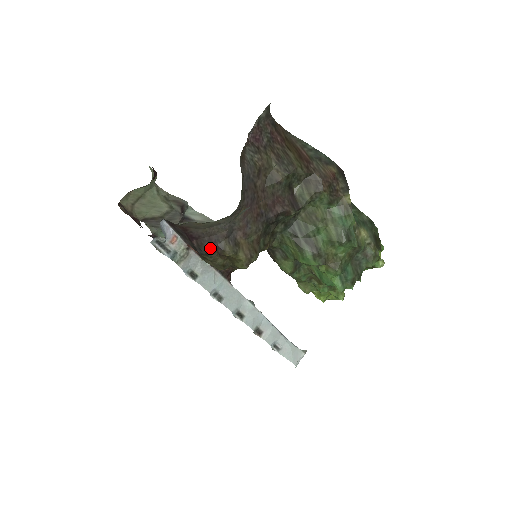
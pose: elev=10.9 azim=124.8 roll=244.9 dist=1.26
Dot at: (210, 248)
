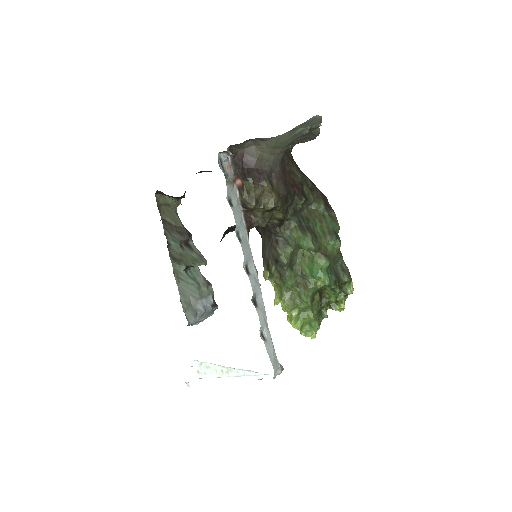
Dot at: (256, 176)
